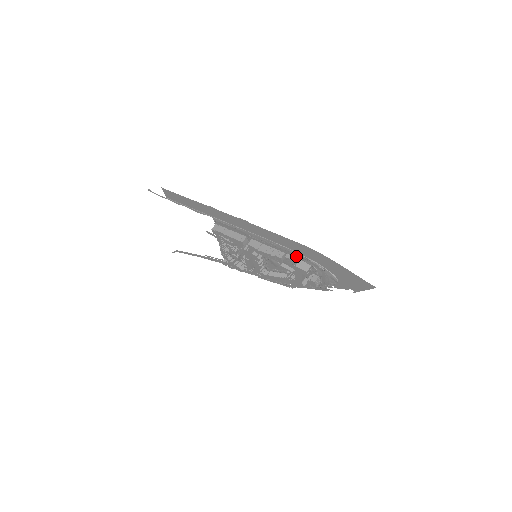
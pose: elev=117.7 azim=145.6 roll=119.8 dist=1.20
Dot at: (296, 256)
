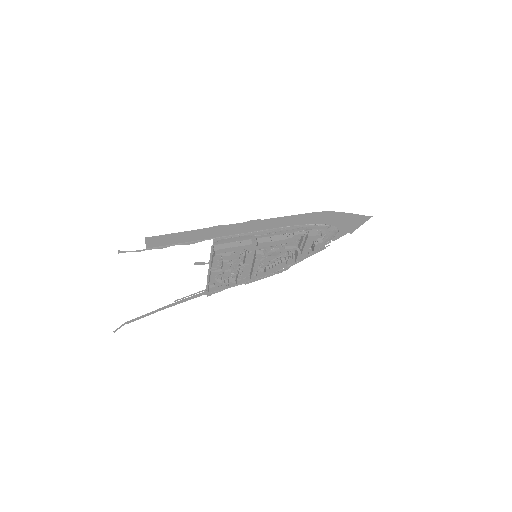
Dot at: (304, 229)
